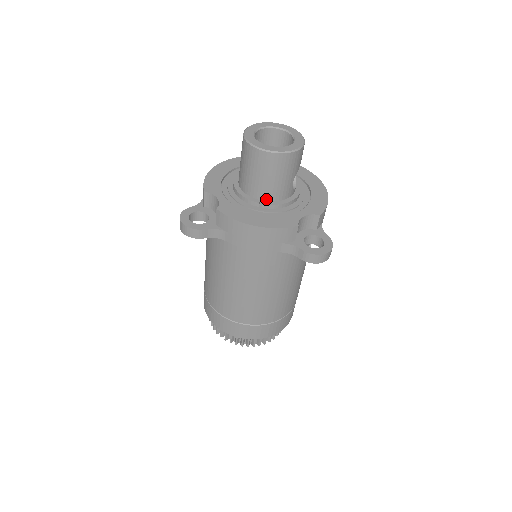
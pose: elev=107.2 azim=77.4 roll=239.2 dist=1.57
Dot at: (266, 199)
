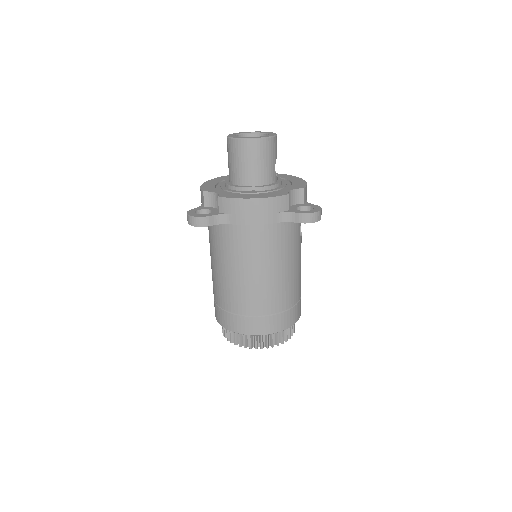
Dot at: (256, 184)
